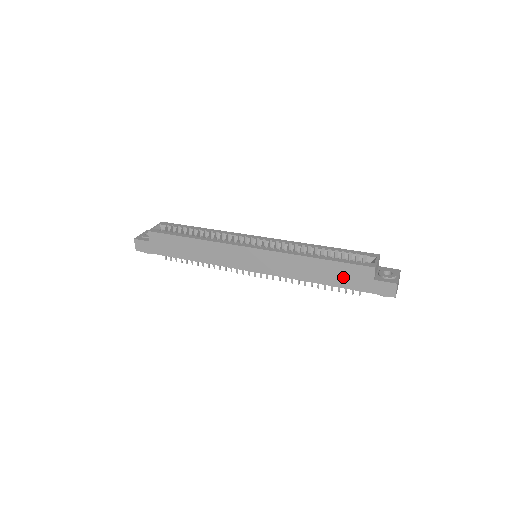
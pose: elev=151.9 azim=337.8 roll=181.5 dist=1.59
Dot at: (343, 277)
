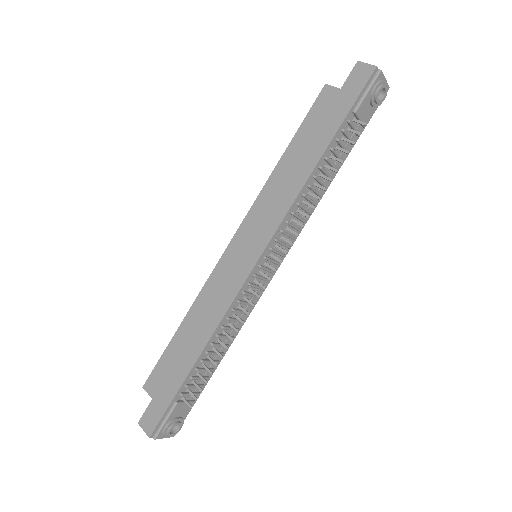
Dot at: (320, 129)
